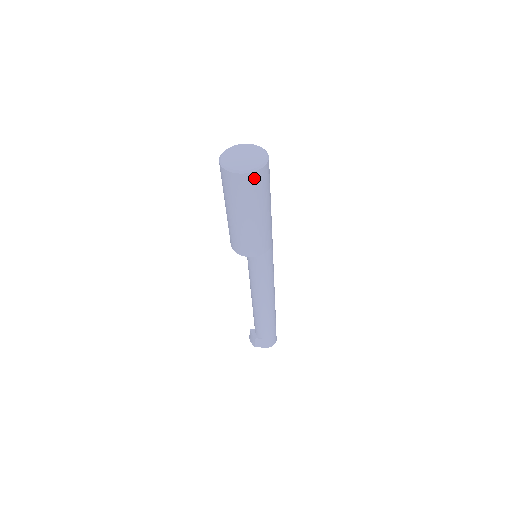
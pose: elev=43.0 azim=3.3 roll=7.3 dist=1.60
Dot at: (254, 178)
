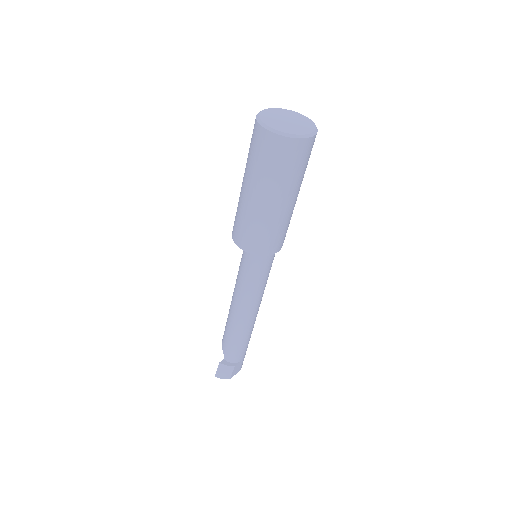
Dot at: (314, 140)
